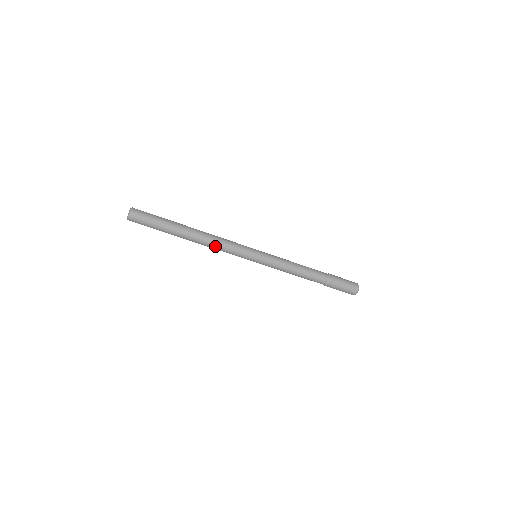
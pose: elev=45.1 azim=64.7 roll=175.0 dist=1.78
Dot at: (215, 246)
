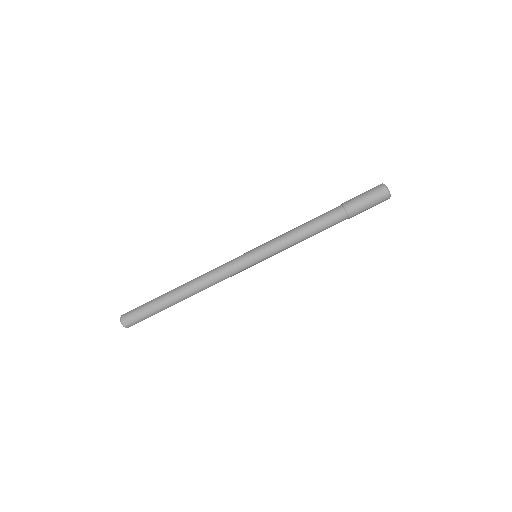
Dot at: (208, 278)
